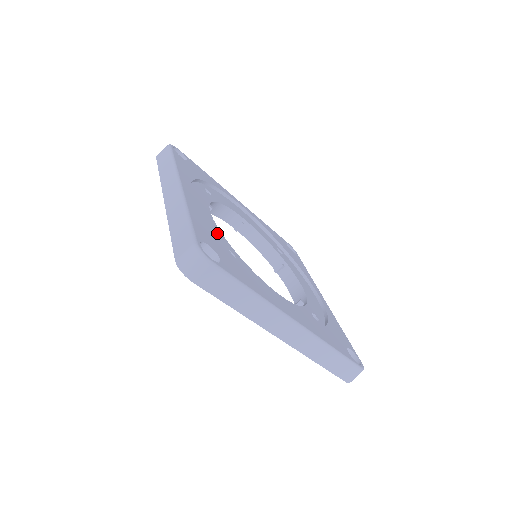
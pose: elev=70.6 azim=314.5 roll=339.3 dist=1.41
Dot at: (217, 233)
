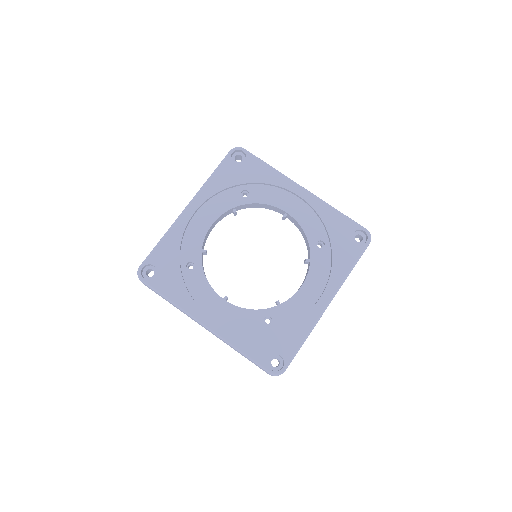
Dot at: (194, 247)
